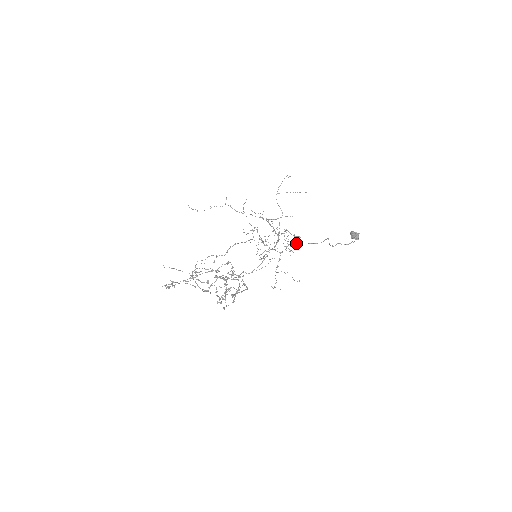
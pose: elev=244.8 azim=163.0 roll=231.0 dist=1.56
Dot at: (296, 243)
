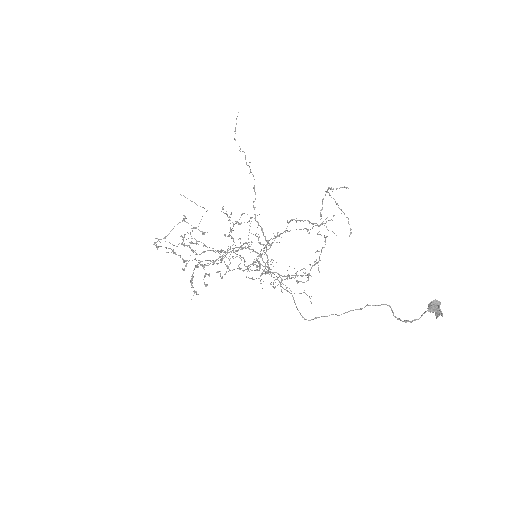
Dot at: (286, 290)
